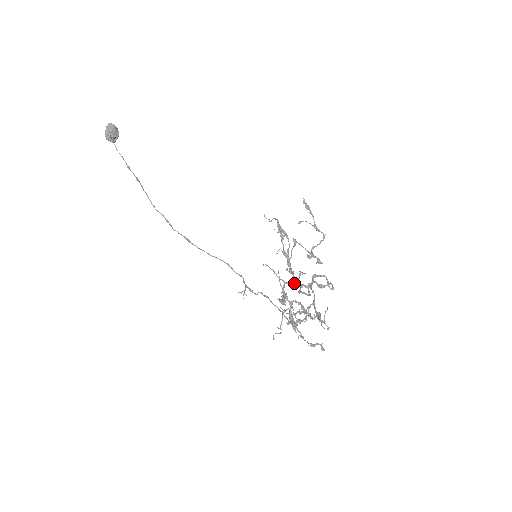
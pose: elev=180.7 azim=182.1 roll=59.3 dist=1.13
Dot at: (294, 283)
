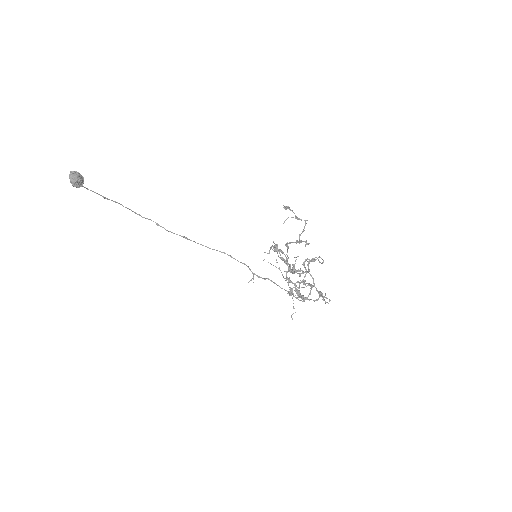
Dot at: occluded
